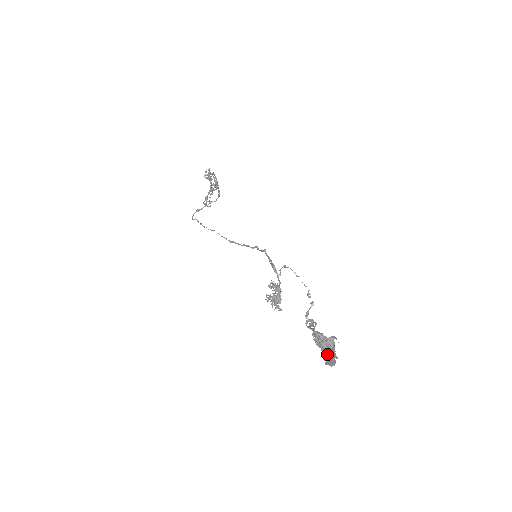
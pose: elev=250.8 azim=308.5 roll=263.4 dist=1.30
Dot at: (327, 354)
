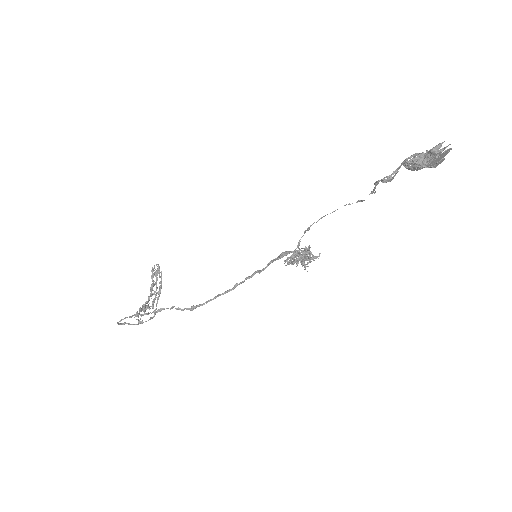
Dot at: (435, 150)
